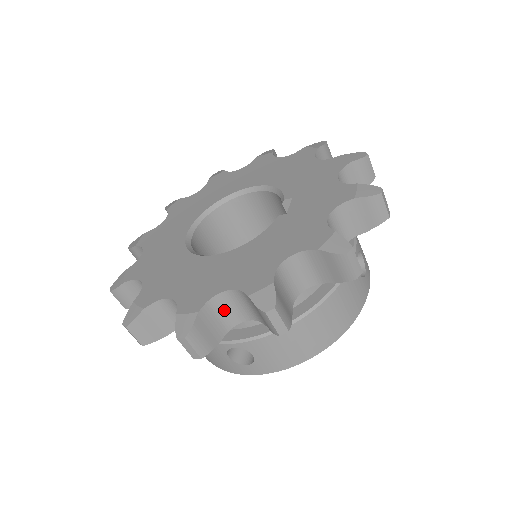
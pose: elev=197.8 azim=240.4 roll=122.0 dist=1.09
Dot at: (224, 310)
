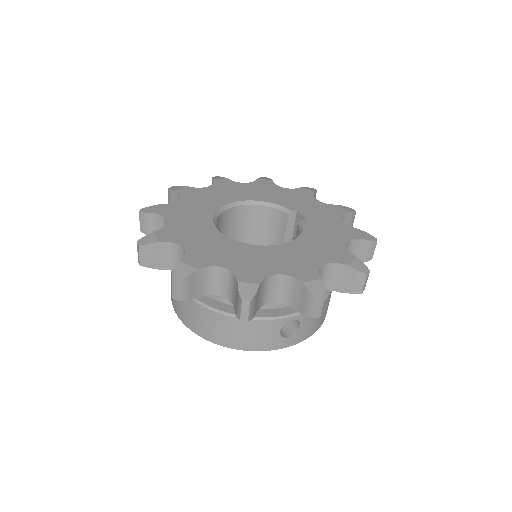
Dot at: occluded
